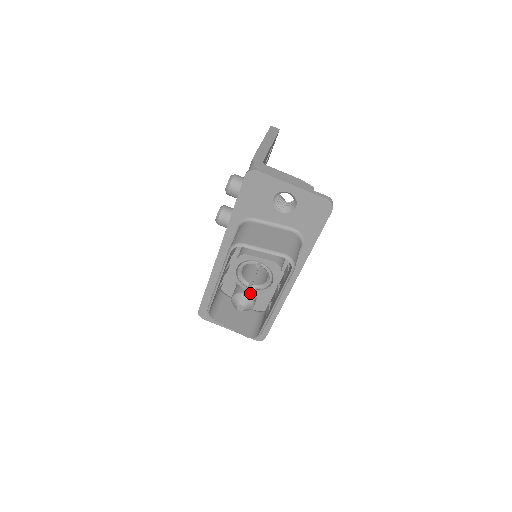
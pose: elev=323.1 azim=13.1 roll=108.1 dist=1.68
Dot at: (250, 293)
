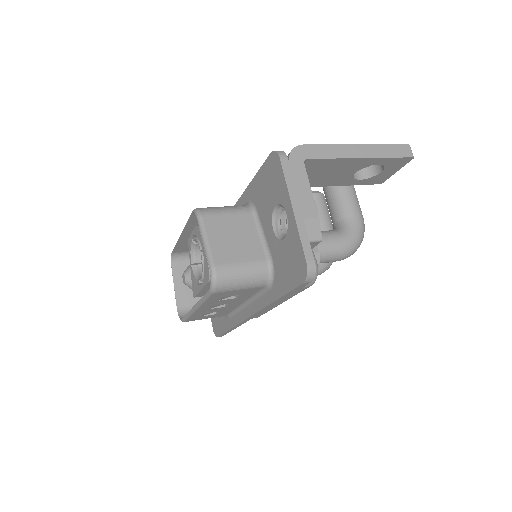
Dot at: (191, 273)
